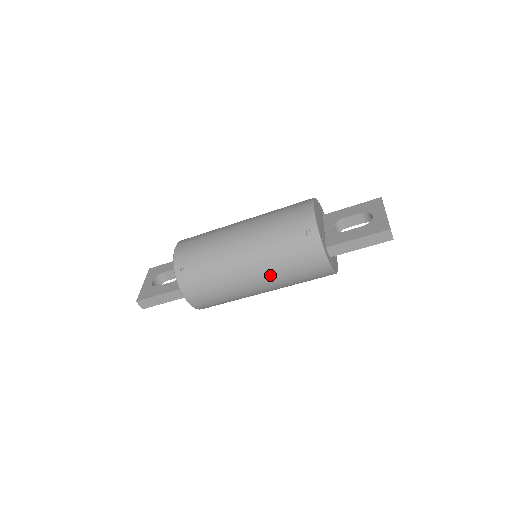
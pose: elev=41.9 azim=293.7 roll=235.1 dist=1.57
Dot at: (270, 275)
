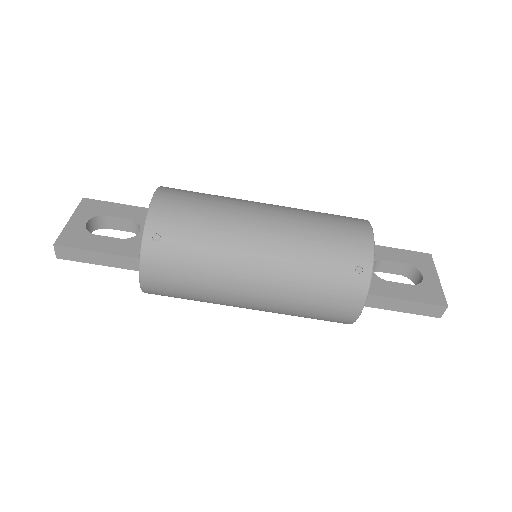
Dot at: (279, 297)
